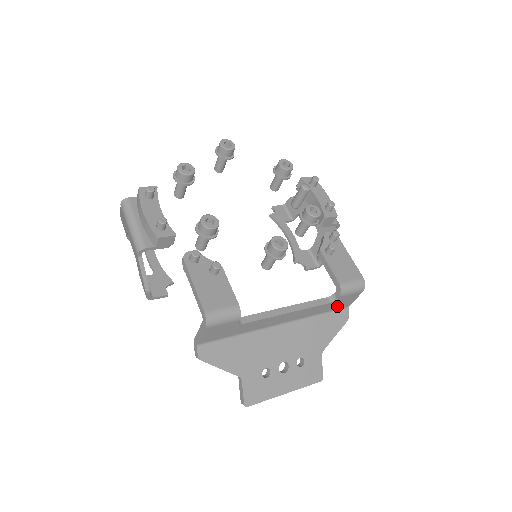
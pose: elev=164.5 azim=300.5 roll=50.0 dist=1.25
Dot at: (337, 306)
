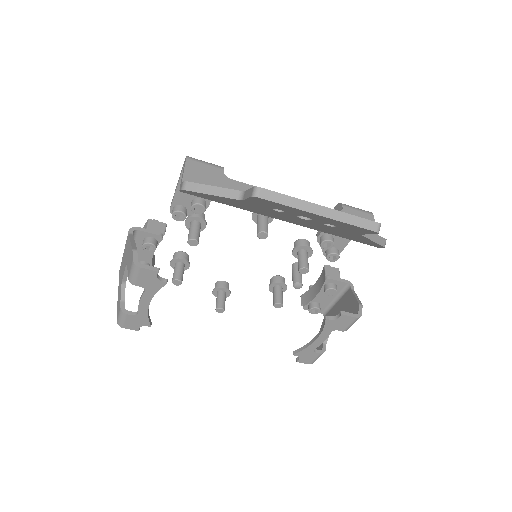
Dot at: occluded
